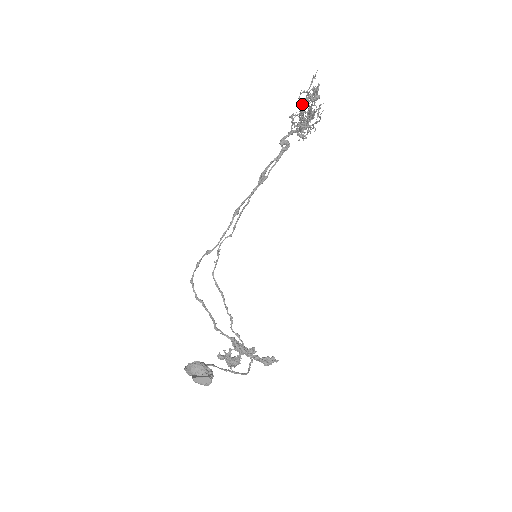
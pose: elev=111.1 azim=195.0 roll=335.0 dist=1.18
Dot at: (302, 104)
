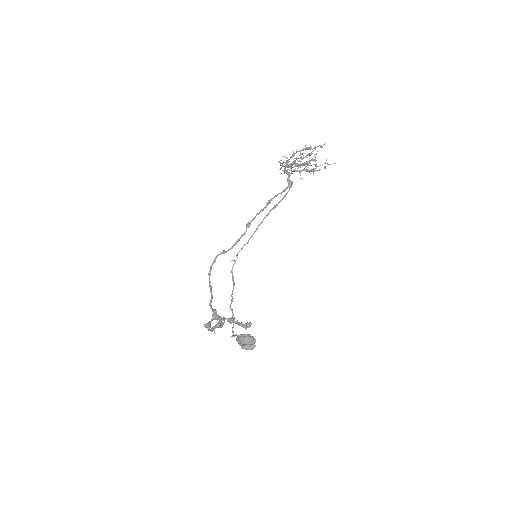
Dot at: (316, 165)
